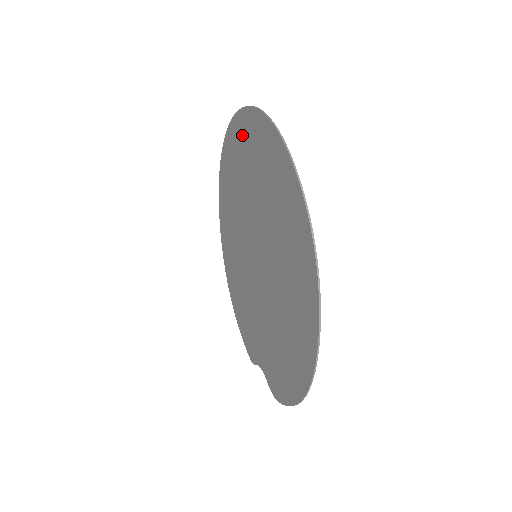
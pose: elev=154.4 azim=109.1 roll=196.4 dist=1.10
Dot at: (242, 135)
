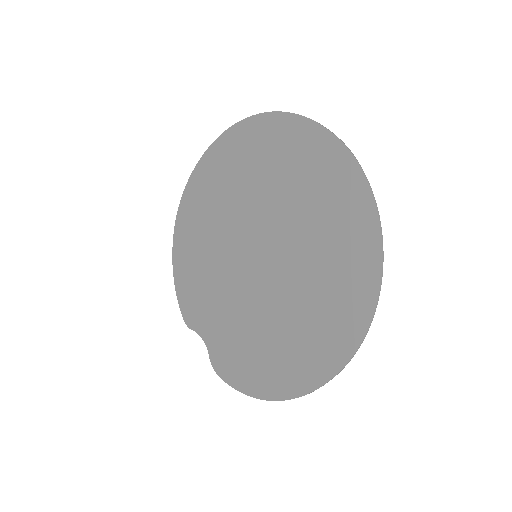
Dot at: (303, 146)
